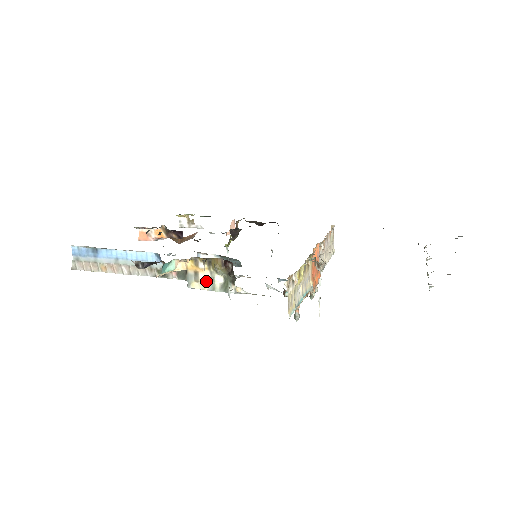
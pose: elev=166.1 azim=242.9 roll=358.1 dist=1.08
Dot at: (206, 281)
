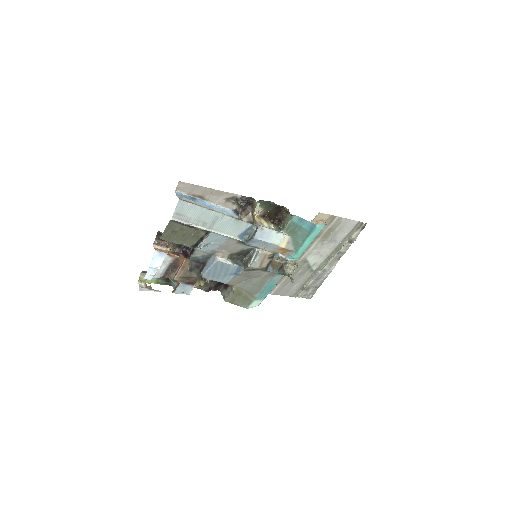
Dot at: (267, 227)
